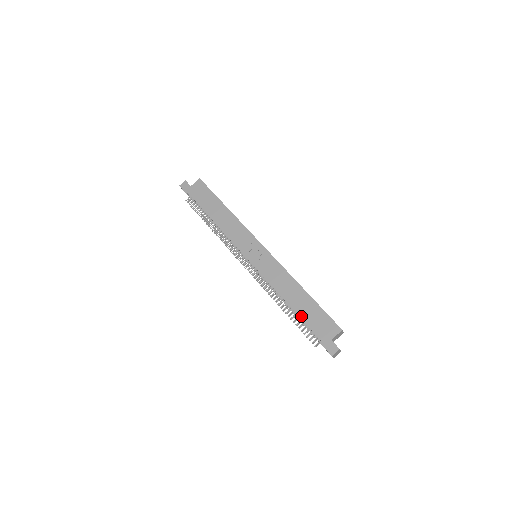
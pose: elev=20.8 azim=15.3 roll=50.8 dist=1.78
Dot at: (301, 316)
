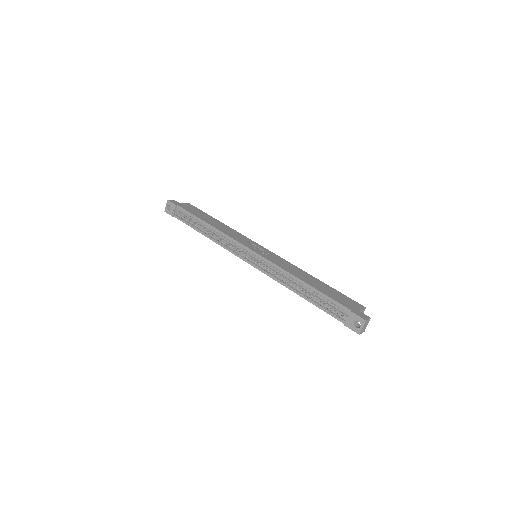
Dot at: (322, 291)
